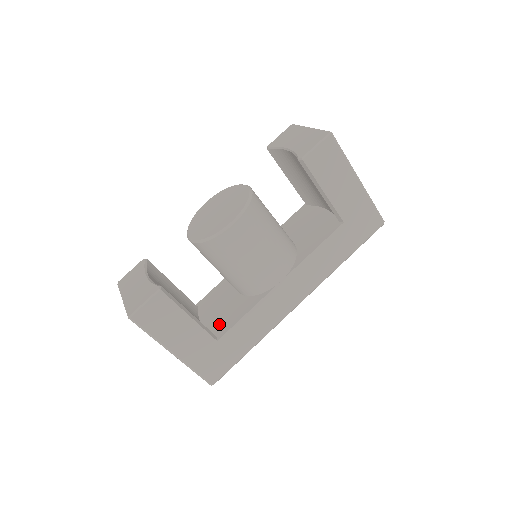
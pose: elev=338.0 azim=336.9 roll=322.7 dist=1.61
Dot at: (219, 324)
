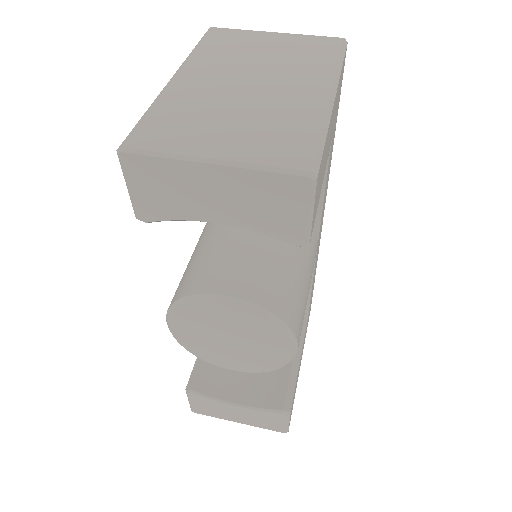
Dot at: occluded
